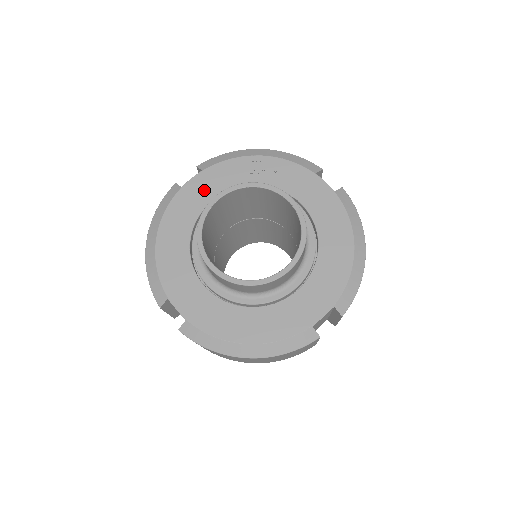
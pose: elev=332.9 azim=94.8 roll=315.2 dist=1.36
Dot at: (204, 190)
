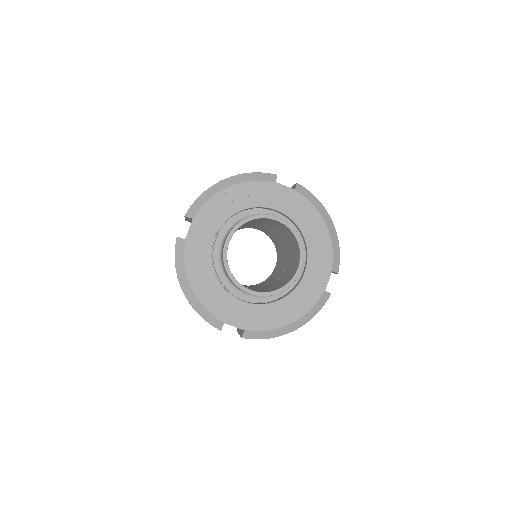
Dot at: (204, 234)
